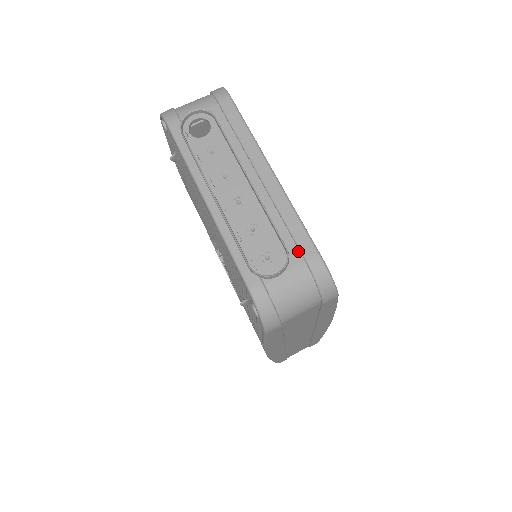
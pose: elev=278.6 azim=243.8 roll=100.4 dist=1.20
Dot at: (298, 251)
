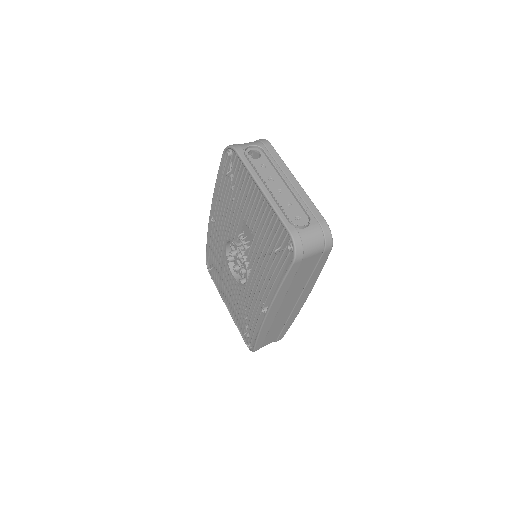
Dot at: (314, 218)
